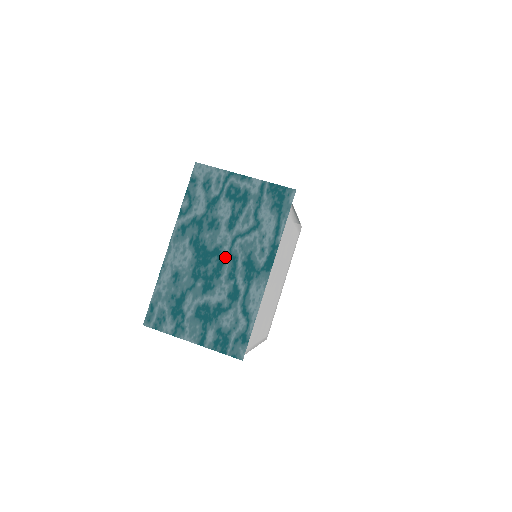
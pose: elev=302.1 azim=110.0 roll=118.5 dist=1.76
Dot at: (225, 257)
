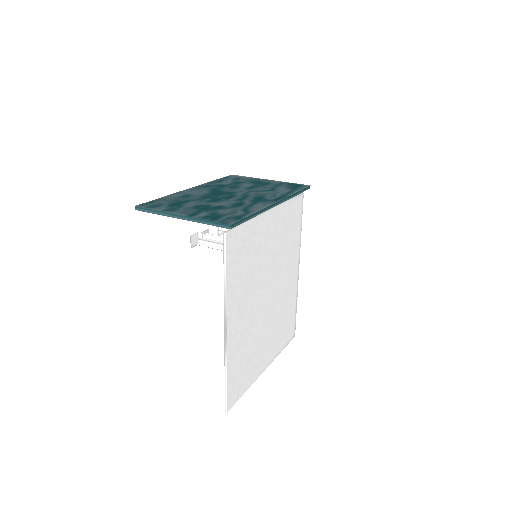
Dot at: (238, 195)
